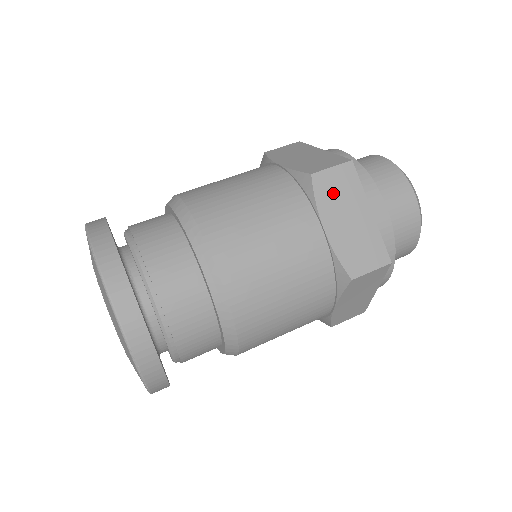
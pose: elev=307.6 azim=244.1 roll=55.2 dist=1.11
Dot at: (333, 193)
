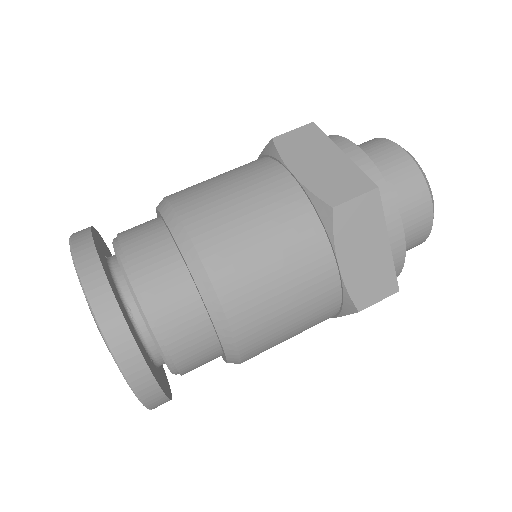
Dot at: (353, 226)
